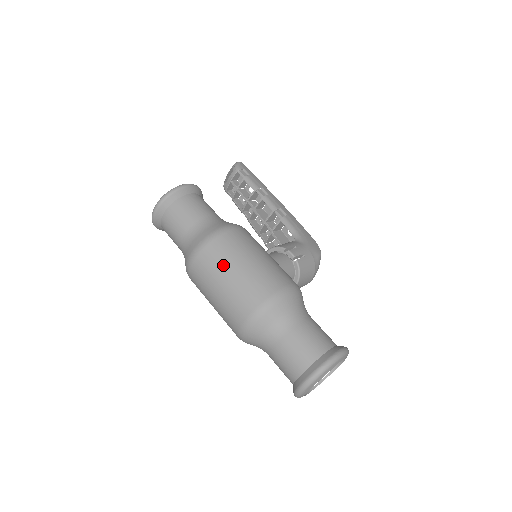
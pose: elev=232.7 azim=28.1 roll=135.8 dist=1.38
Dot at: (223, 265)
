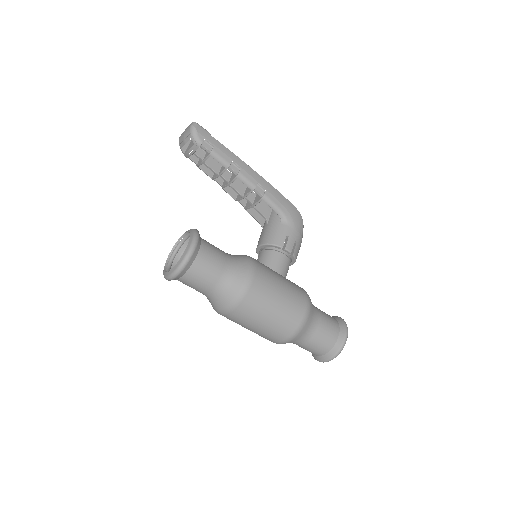
Dot at: (255, 318)
